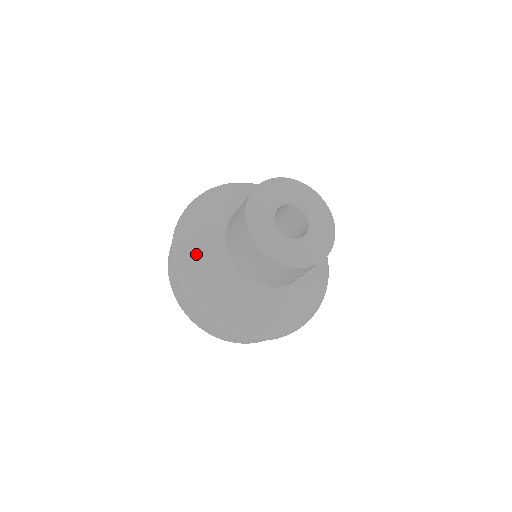
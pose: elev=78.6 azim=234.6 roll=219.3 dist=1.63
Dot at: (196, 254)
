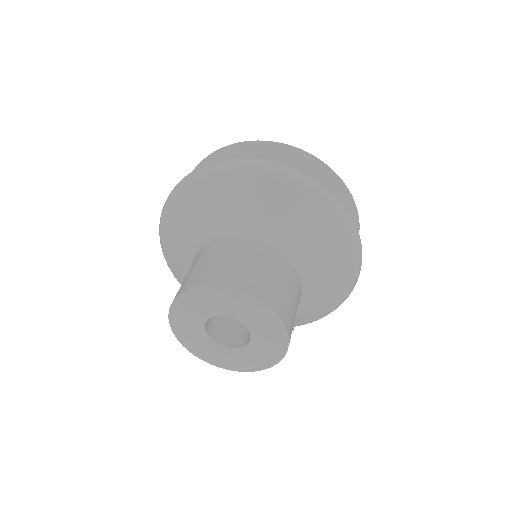
Dot at: (174, 239)
